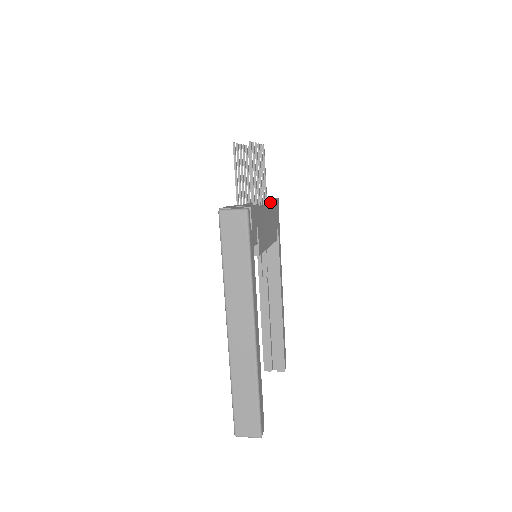
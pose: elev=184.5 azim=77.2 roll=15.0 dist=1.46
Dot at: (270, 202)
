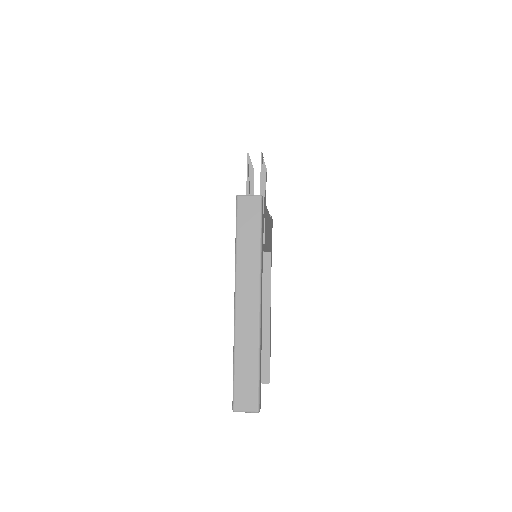
Dot at: occluded
